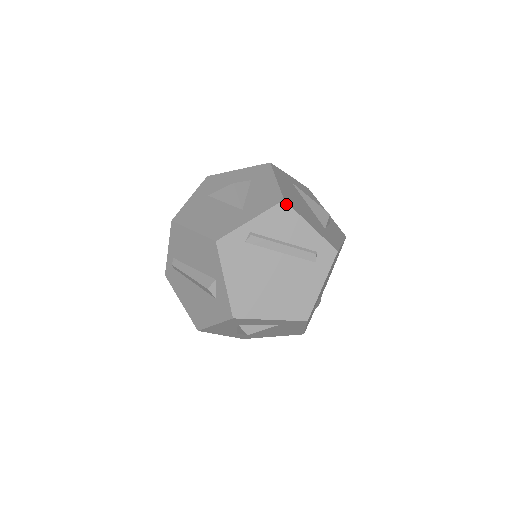
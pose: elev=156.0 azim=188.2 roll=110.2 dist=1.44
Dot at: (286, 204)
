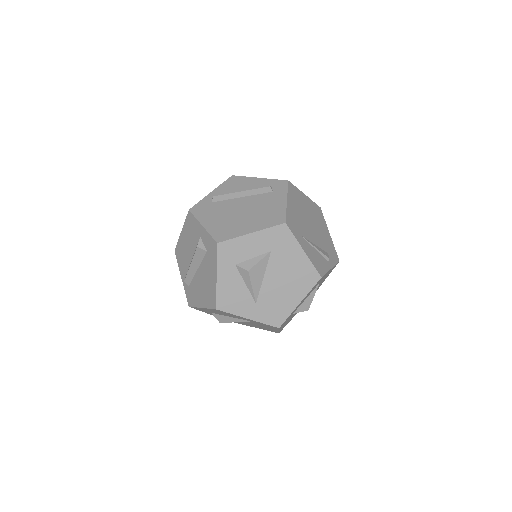
Dot at: (234, 176)
